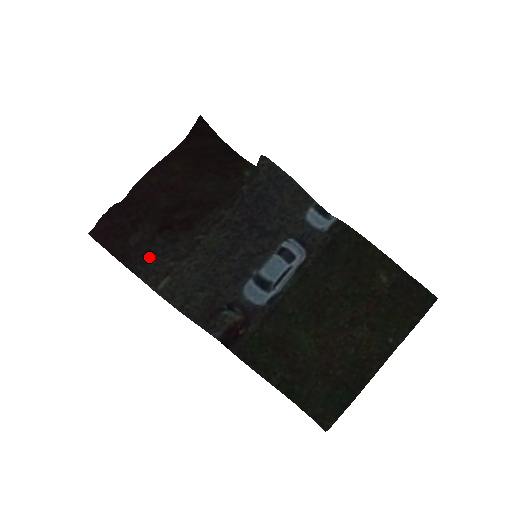
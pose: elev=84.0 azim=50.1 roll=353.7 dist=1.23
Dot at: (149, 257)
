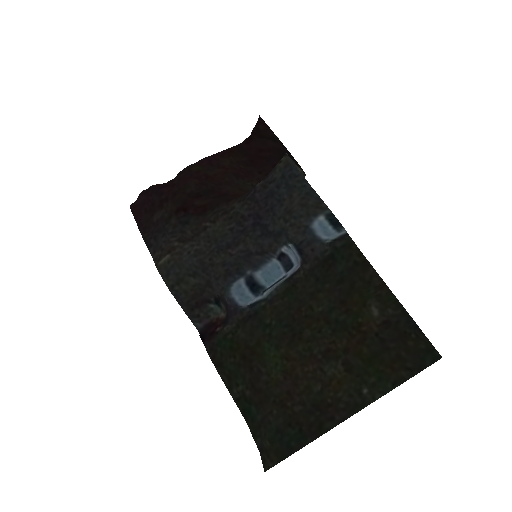
Dot at: (161, 233)
